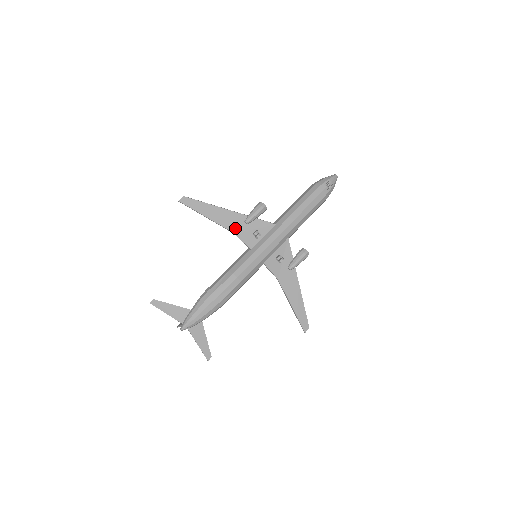
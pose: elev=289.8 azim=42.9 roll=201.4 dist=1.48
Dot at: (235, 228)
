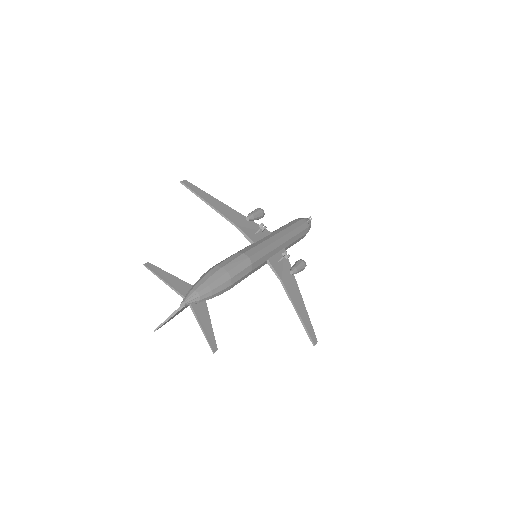
Dot at: (236, 222)
